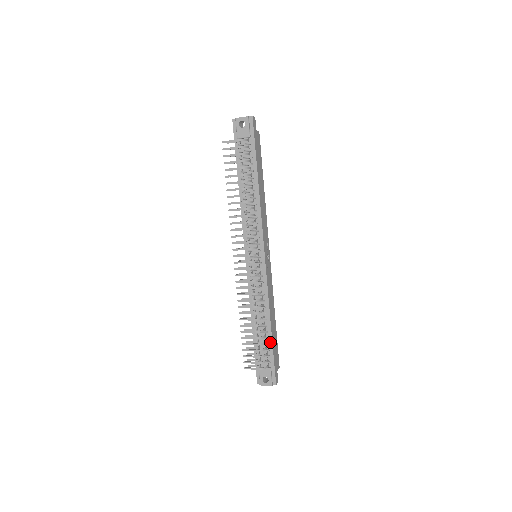
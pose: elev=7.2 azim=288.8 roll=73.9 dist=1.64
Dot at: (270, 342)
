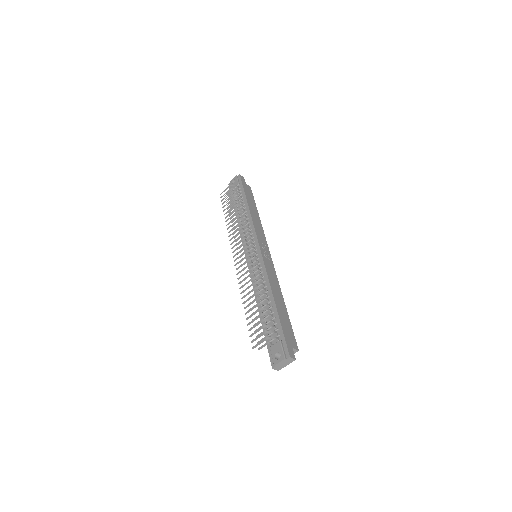
Dot at: (276, 315)
